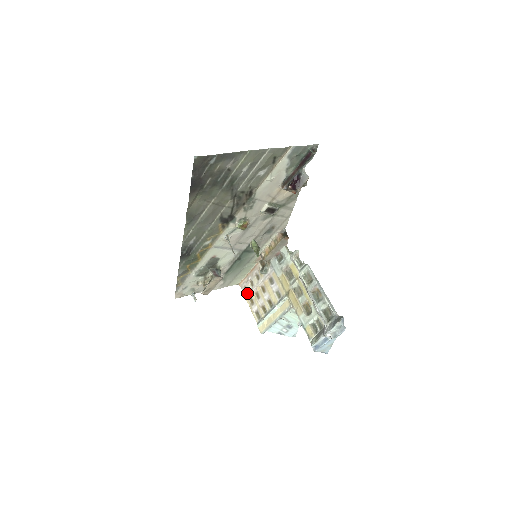
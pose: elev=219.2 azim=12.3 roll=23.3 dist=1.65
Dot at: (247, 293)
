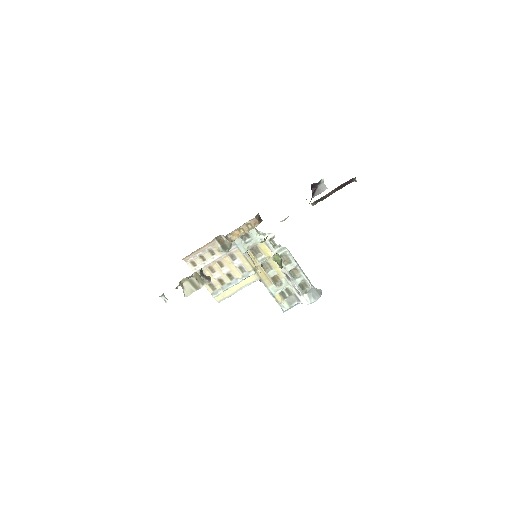
Dot at: (196, 268)
